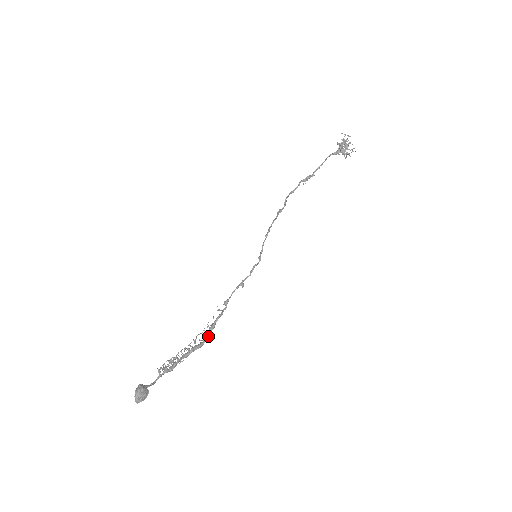
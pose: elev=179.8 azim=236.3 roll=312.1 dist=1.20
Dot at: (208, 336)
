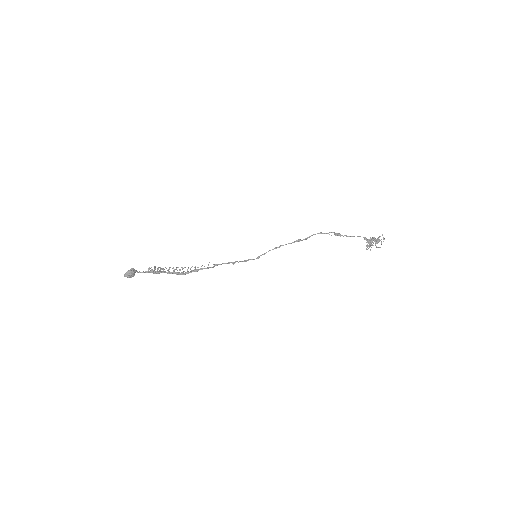
Dot at: occluded
